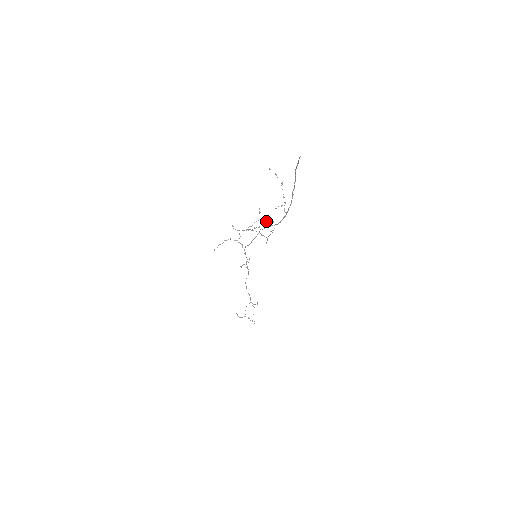
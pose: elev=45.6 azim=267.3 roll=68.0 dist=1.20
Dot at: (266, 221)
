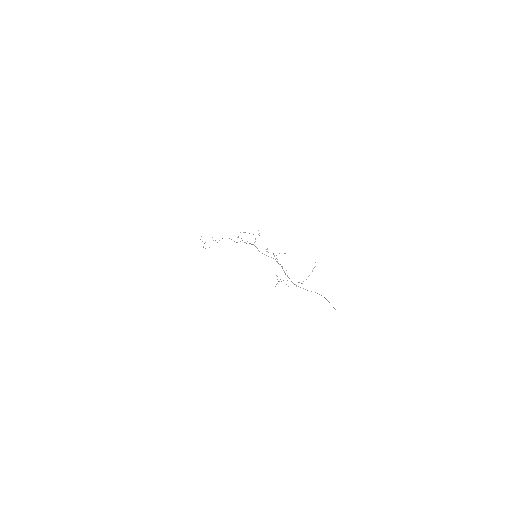
Dot at: occluded
